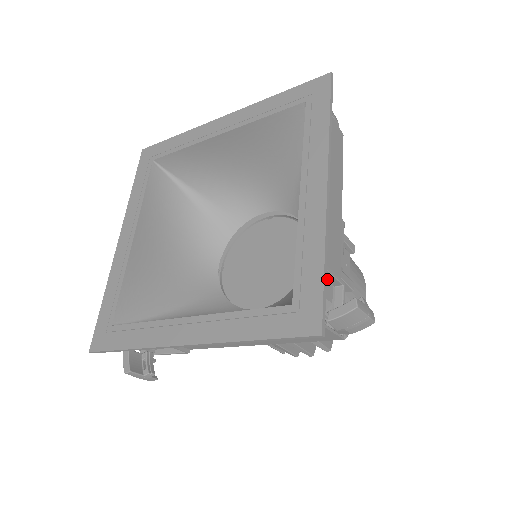
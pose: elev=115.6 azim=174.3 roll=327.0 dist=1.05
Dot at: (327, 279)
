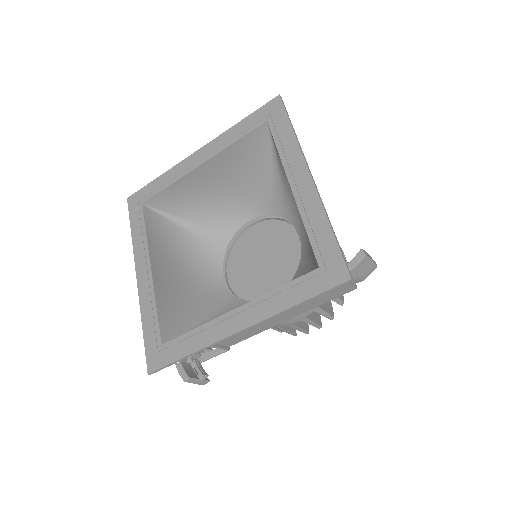
Dot at: occluded
